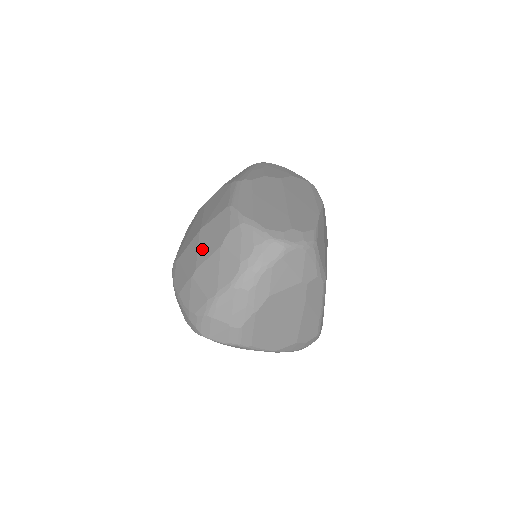
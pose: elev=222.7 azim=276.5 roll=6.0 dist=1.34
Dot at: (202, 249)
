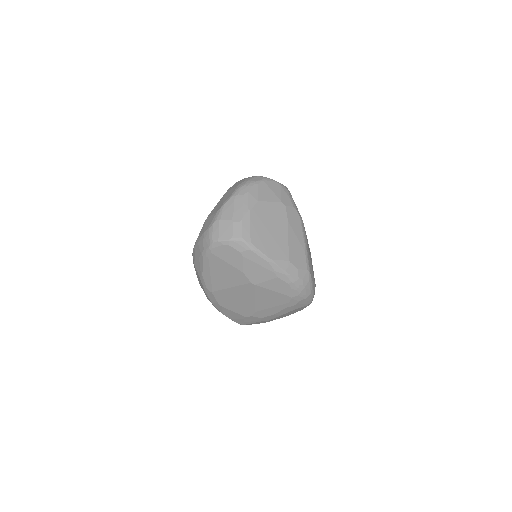
Dot at: occluded
